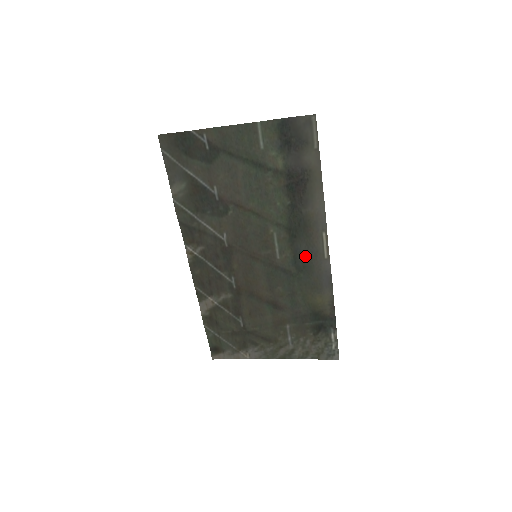
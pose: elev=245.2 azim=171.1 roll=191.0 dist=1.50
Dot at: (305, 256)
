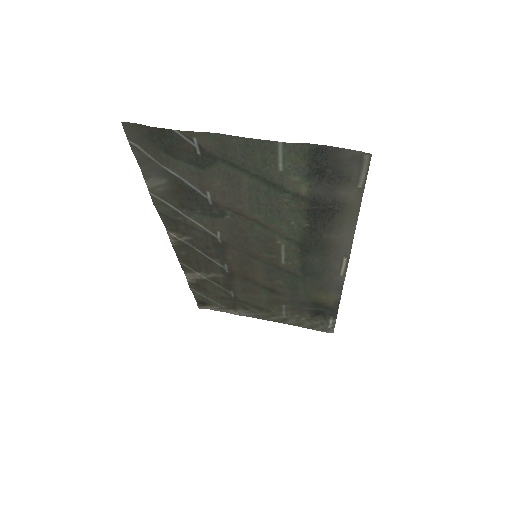
Dot at: (316, 268)
